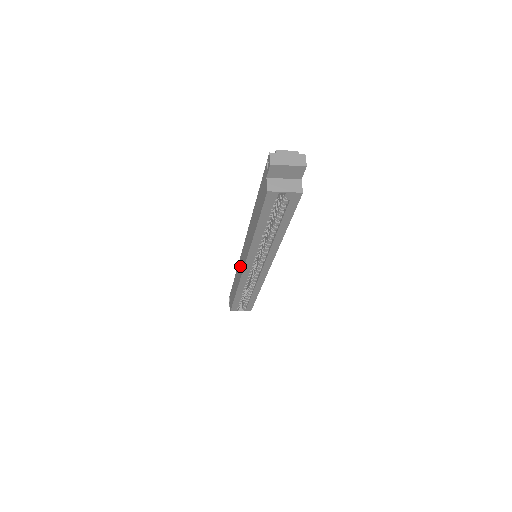
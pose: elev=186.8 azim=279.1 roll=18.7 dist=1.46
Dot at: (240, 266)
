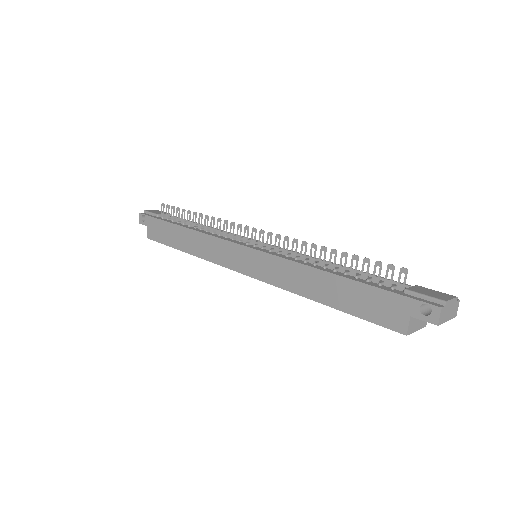
Dot at: (224, 252)
